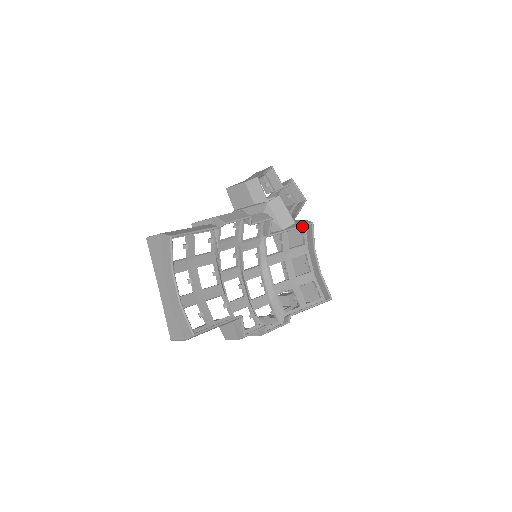
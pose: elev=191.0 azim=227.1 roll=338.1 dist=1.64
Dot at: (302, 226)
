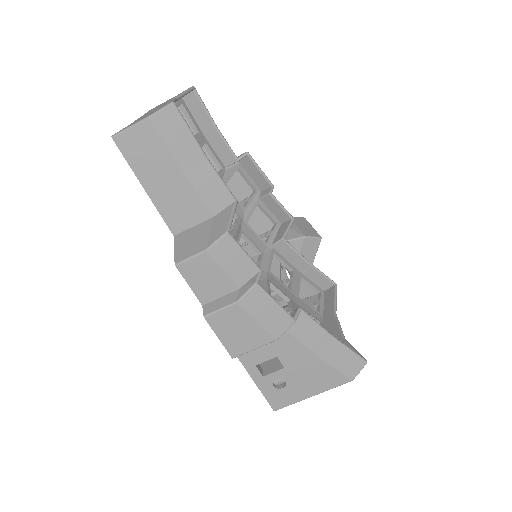
Dot at: (323, 273)
